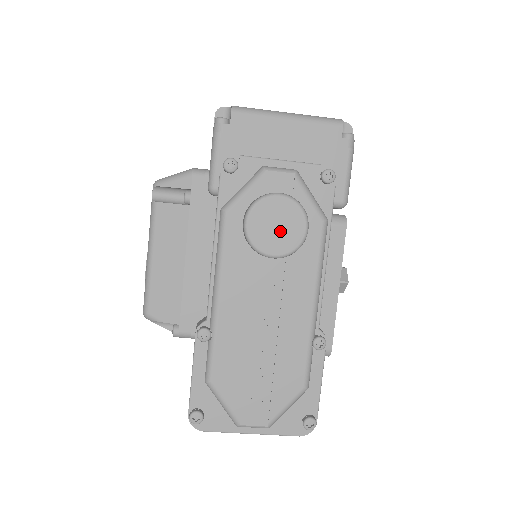
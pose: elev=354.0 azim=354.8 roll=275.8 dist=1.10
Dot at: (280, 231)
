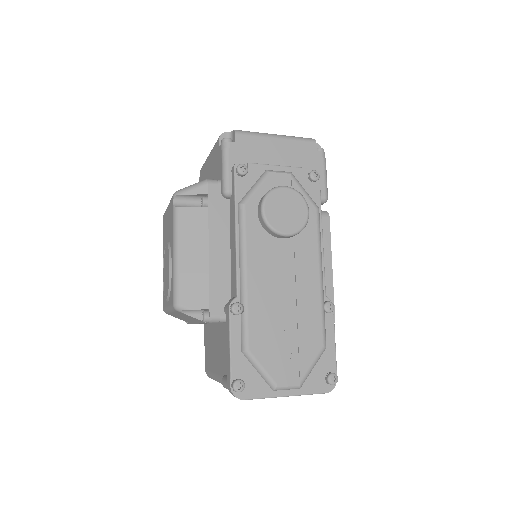
Dot at: (289, 214)
